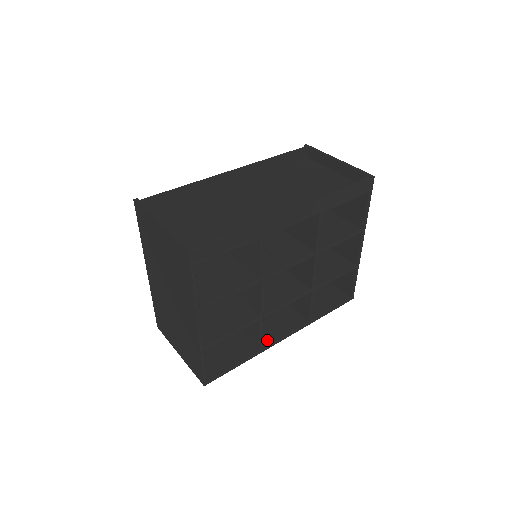
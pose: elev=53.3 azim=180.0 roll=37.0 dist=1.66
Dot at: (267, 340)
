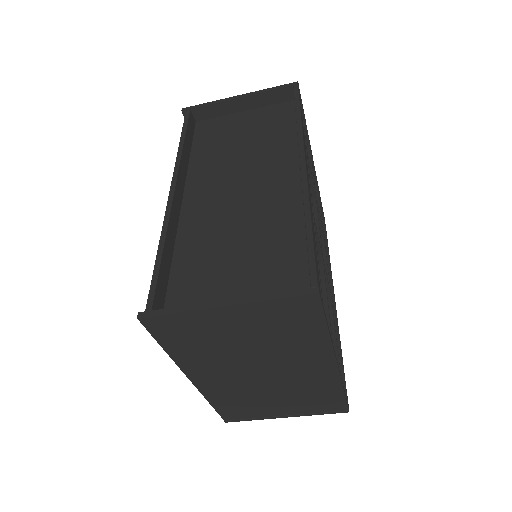
Dot at: occluded
